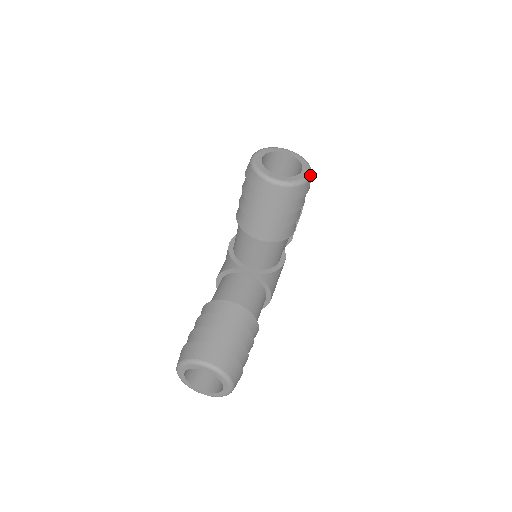
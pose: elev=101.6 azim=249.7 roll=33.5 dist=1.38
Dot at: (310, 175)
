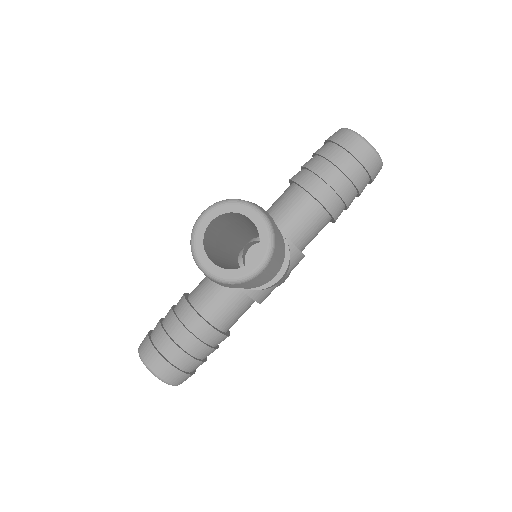
Dot at: (261, 269)
